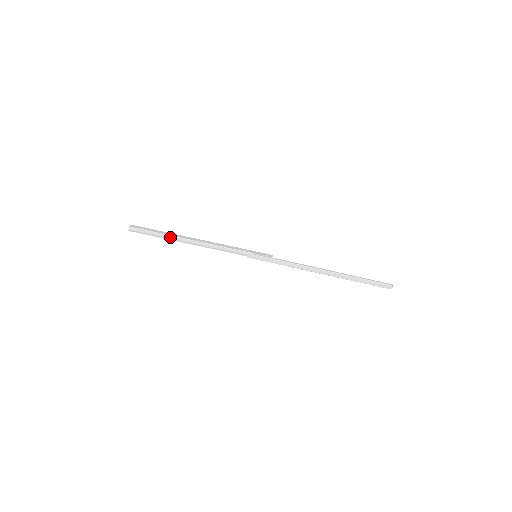
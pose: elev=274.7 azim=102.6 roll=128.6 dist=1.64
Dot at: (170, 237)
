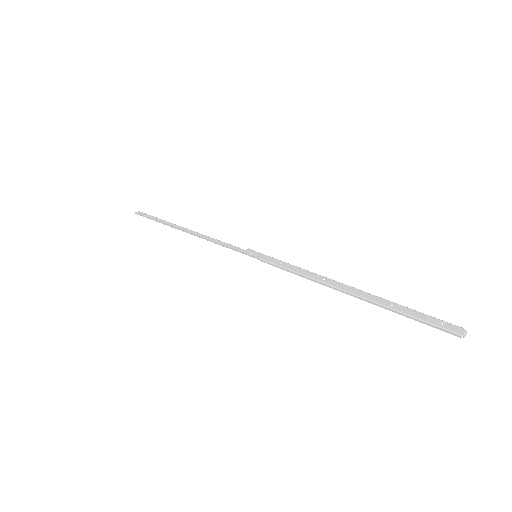
Dot at: (171, 224)
